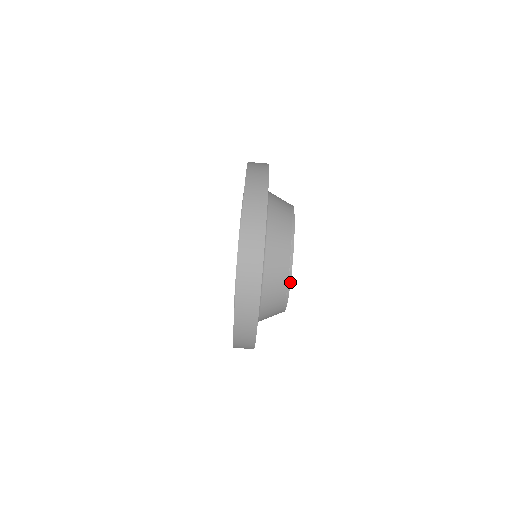
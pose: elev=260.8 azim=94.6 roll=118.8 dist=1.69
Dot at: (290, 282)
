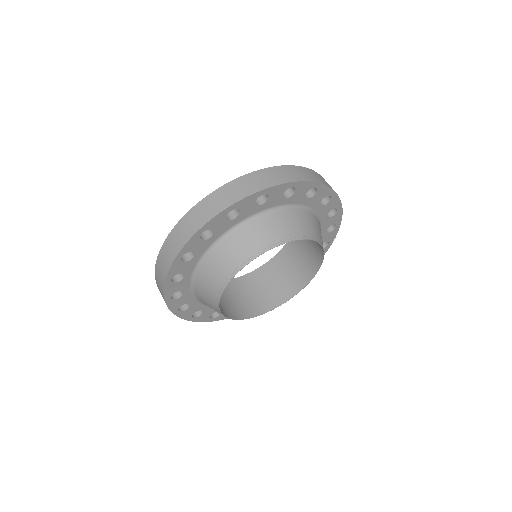
Dot at: (227, 284)
